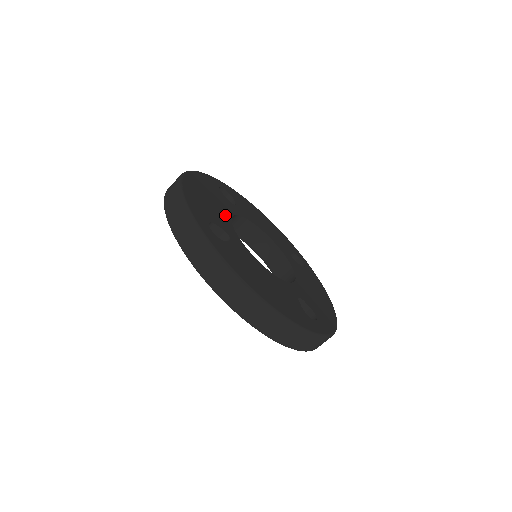
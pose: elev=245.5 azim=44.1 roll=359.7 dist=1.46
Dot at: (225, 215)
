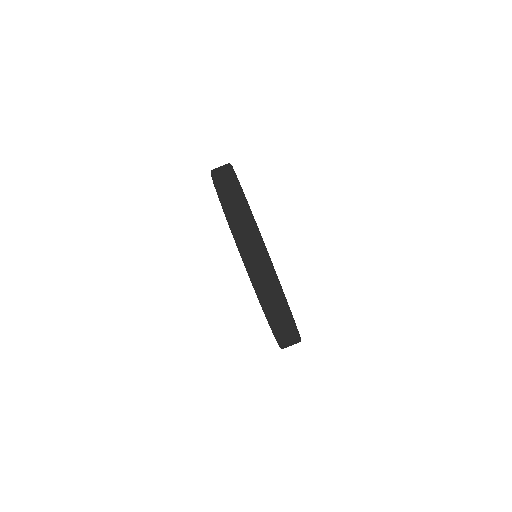
Dot at: occluded
